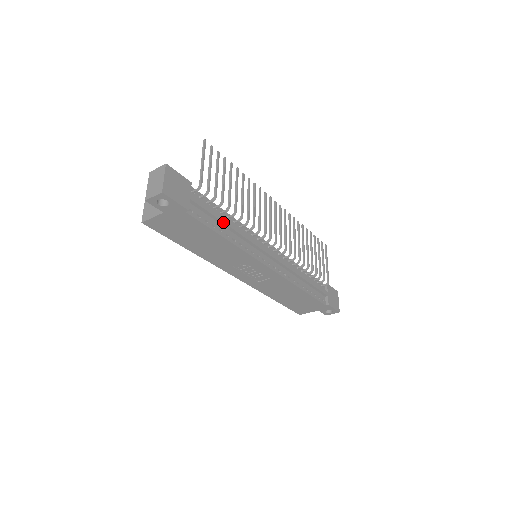
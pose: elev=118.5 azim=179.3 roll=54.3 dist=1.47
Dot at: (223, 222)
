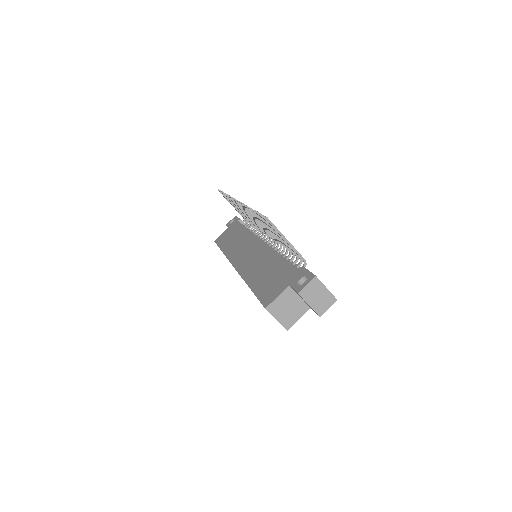
Dot at: occluded
